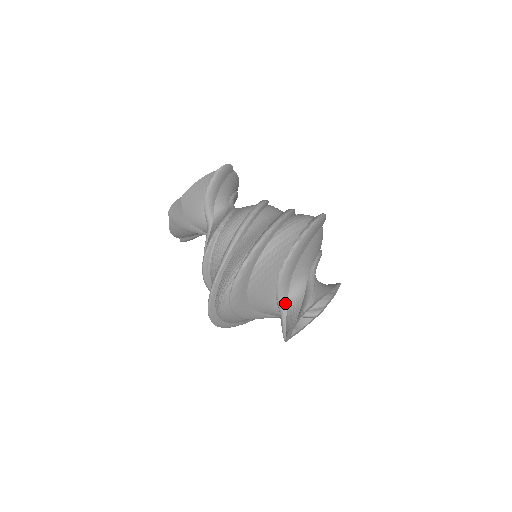
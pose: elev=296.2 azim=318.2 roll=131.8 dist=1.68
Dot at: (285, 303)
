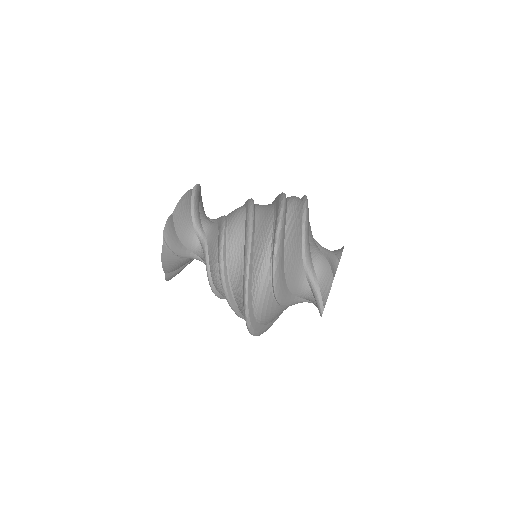
Dot at: (313, 271)
